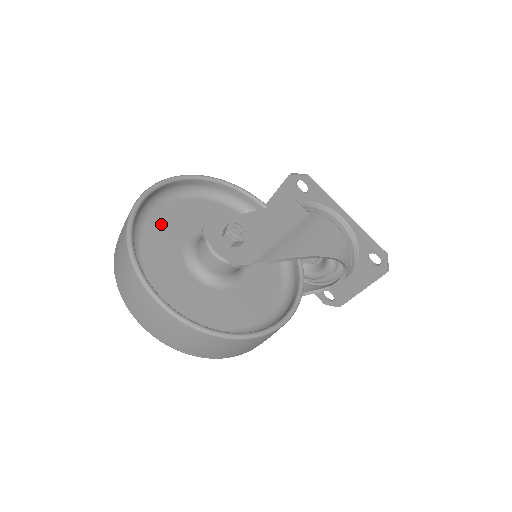
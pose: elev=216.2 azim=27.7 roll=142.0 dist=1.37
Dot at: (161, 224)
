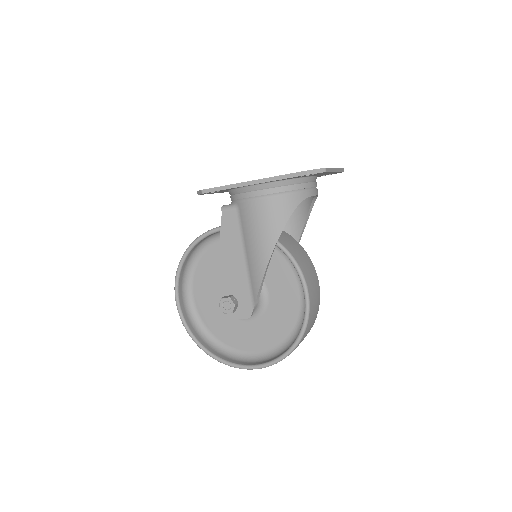
Dot at: (206, 311)
